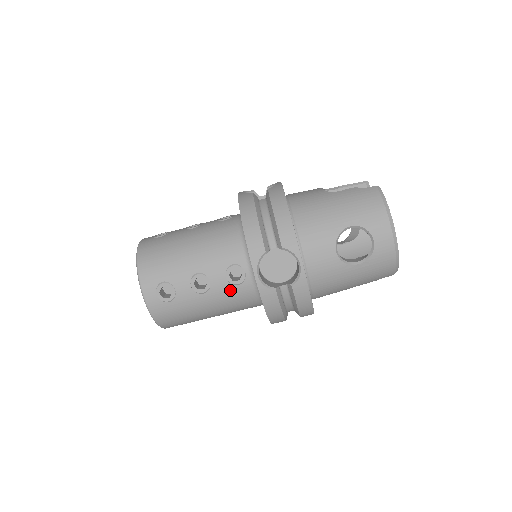
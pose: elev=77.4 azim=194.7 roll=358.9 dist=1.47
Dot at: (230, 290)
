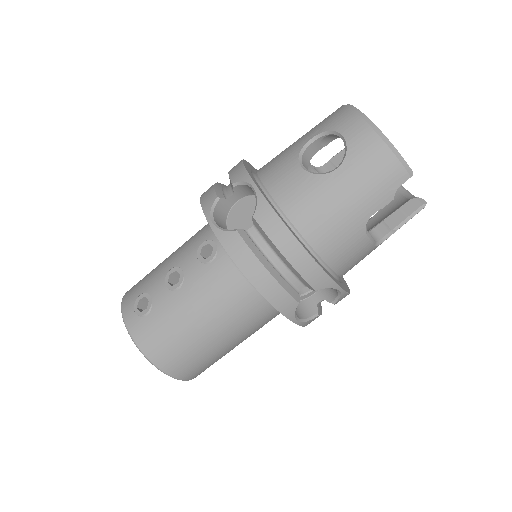
Dot at: (206, 272)
